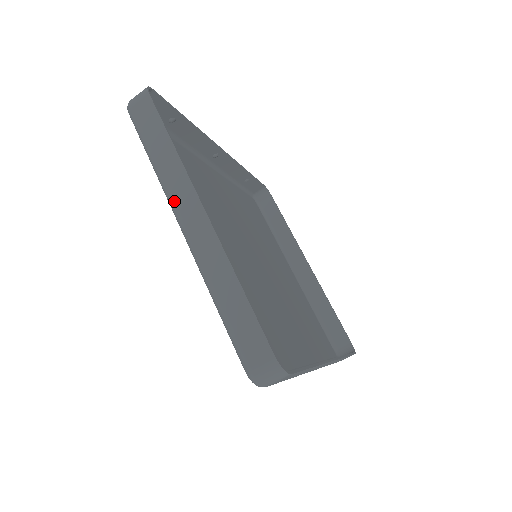
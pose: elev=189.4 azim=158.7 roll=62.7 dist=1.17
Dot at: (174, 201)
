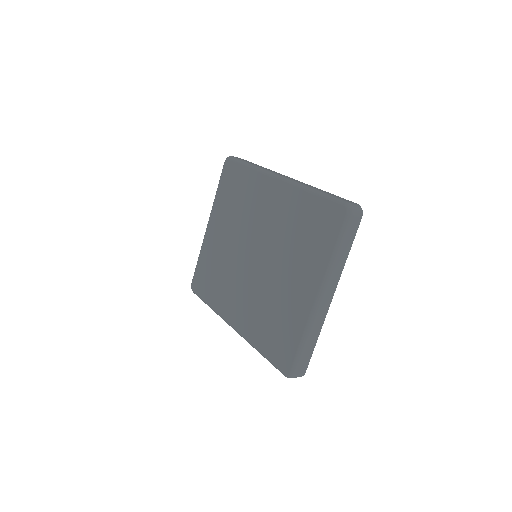
Dot at: (328, 285)
